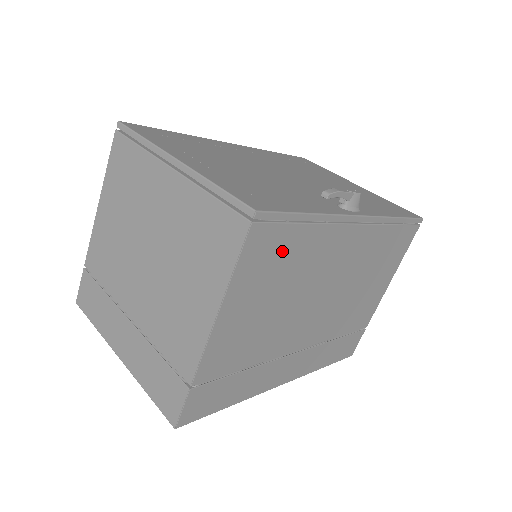
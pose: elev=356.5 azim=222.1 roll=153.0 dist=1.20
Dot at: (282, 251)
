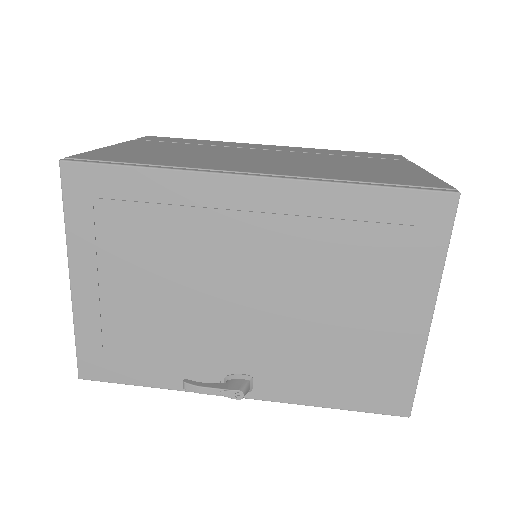
Dot at: occluded
